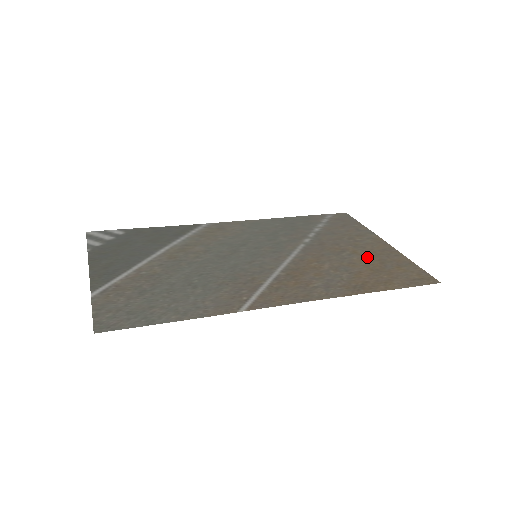
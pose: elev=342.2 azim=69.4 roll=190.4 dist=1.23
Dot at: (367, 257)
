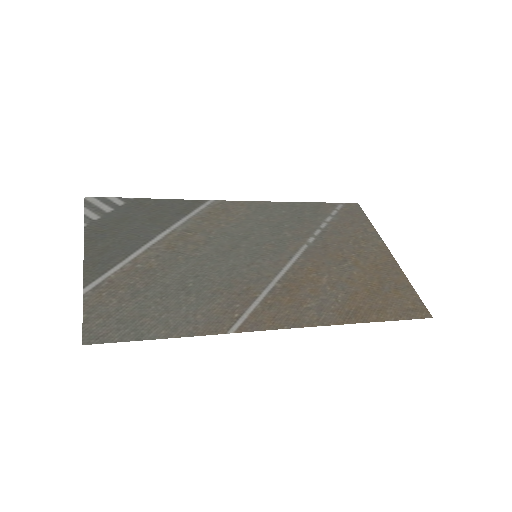
Dot at: (367, 272)
